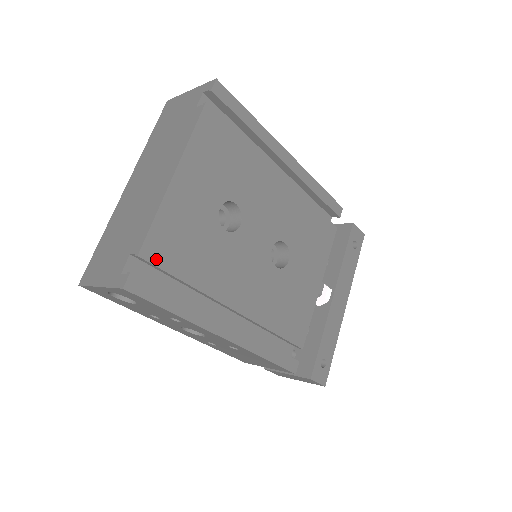
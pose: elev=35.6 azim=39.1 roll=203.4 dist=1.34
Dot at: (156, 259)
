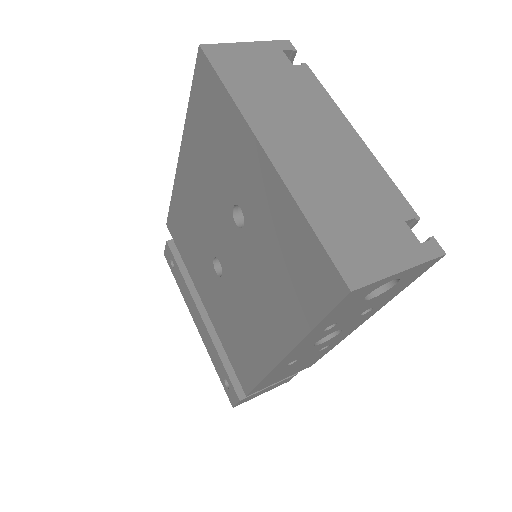
Dot at: occluded
